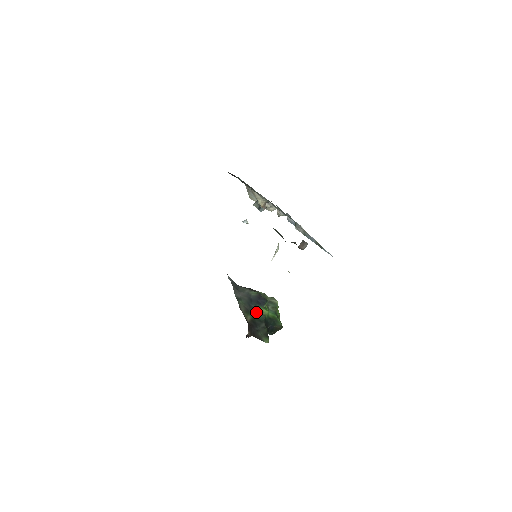
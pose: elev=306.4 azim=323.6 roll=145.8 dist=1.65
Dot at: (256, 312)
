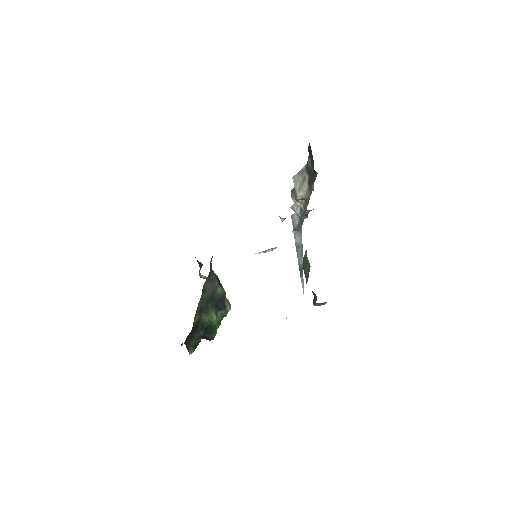
Dot at: (206, 314)
